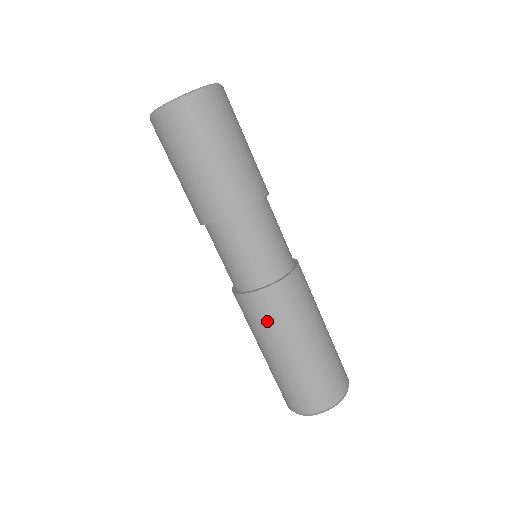
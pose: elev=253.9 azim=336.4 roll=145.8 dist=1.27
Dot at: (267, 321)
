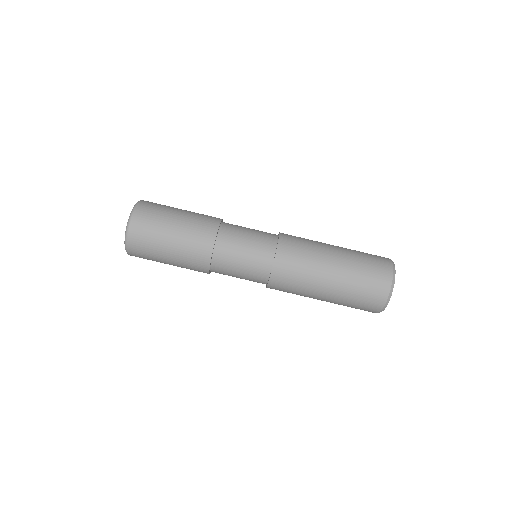
Dot at: (293, 290)
